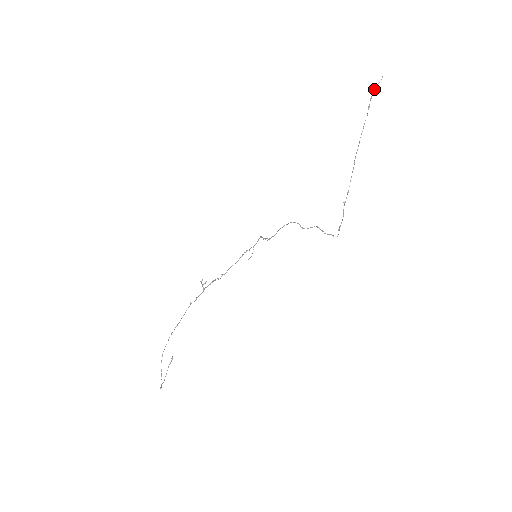
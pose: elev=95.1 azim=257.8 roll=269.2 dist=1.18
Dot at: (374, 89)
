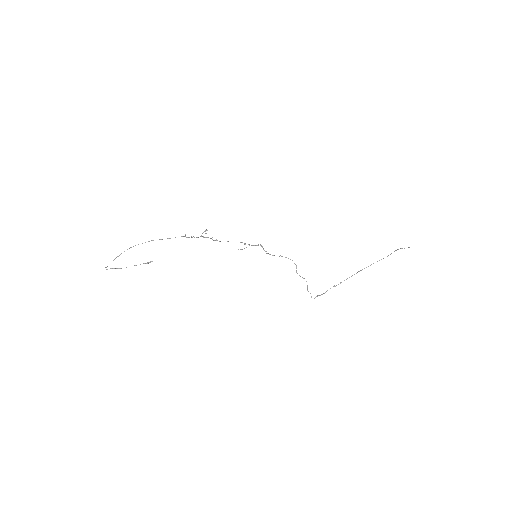
Dot at: (401, 248)
